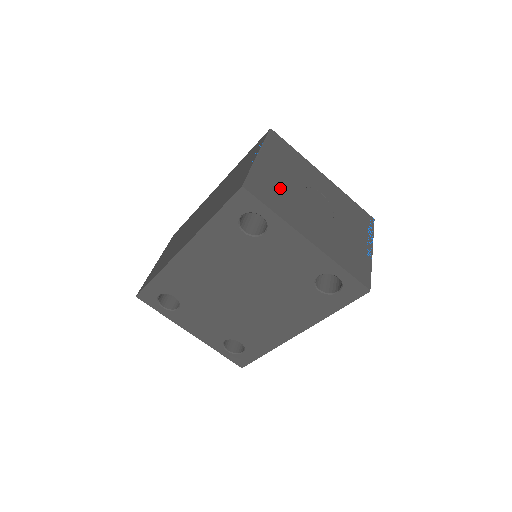
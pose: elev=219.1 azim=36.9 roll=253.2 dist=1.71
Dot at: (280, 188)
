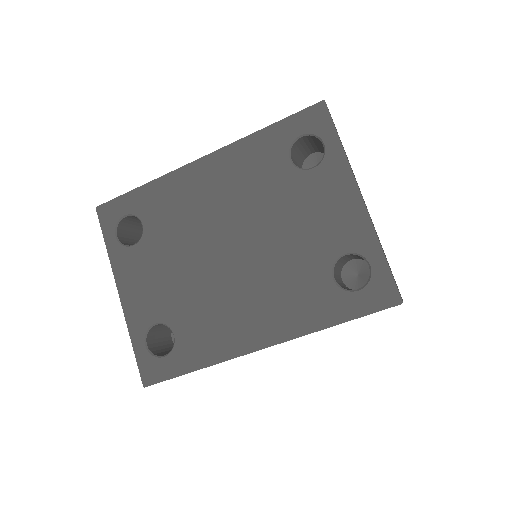
Dot at: (346, 155)
